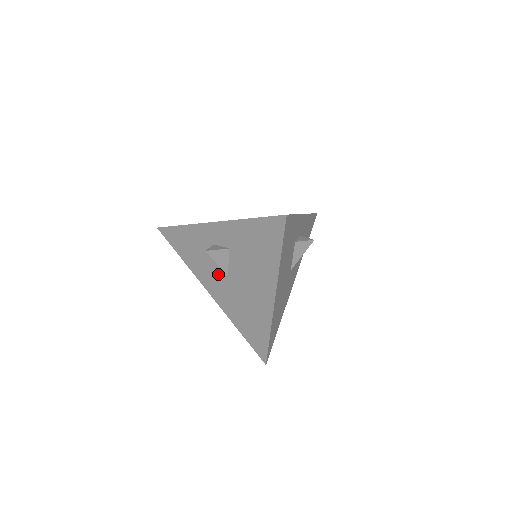
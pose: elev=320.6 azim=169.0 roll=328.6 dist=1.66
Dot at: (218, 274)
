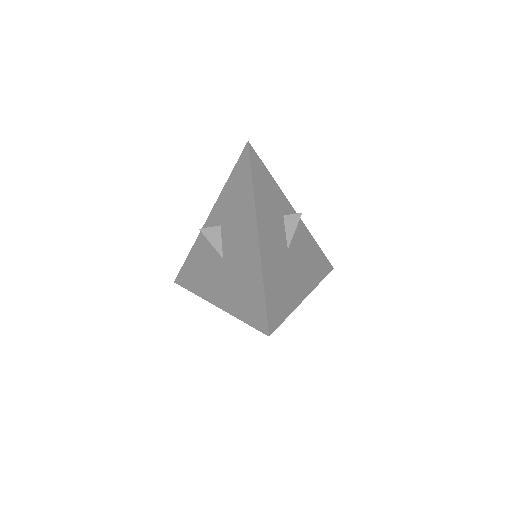
Dot at: (216, 267)
